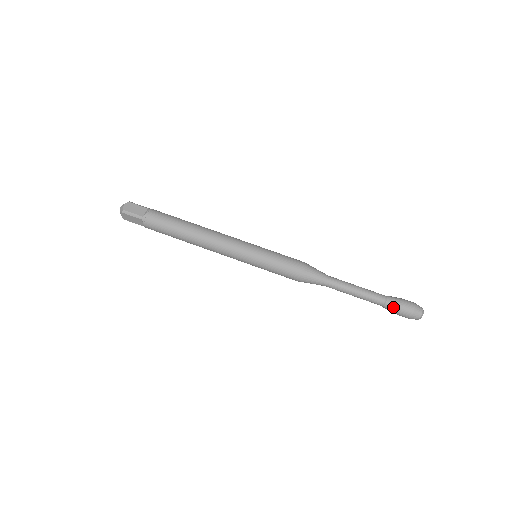
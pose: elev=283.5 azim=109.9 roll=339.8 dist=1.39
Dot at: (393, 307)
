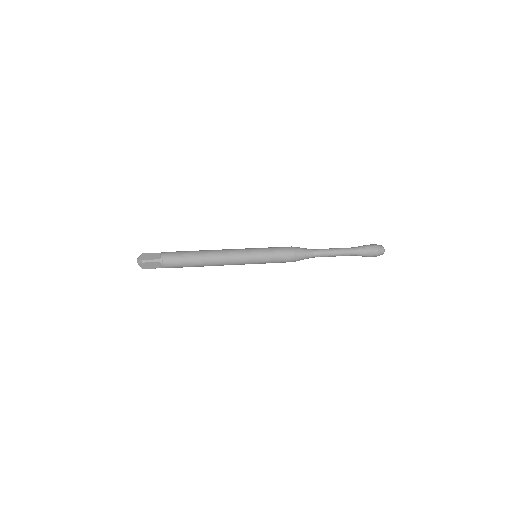
Dot at: (362, 246)
